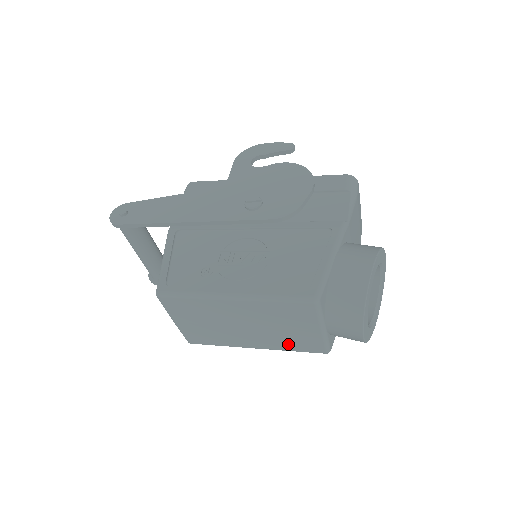
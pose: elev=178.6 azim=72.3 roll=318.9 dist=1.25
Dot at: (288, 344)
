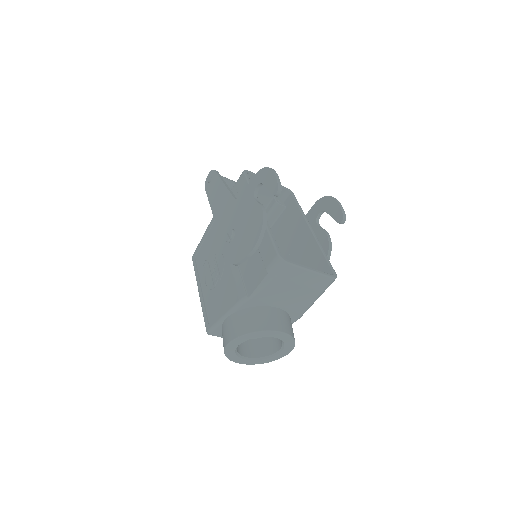
Dot at: occluded
